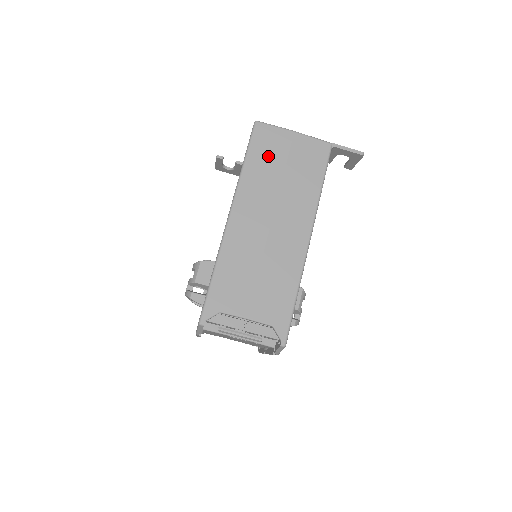
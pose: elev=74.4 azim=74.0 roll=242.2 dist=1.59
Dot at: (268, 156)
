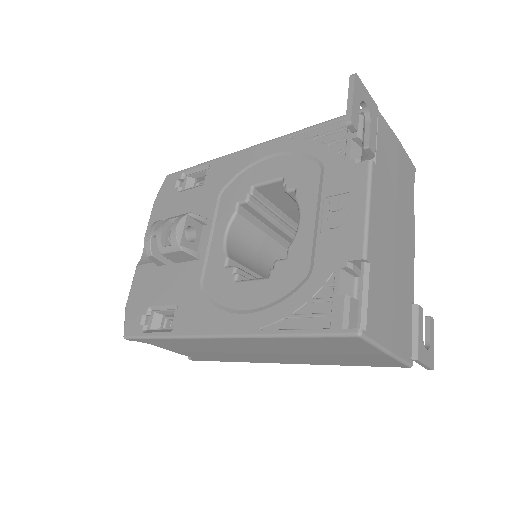
Dot at: (324, 347)
